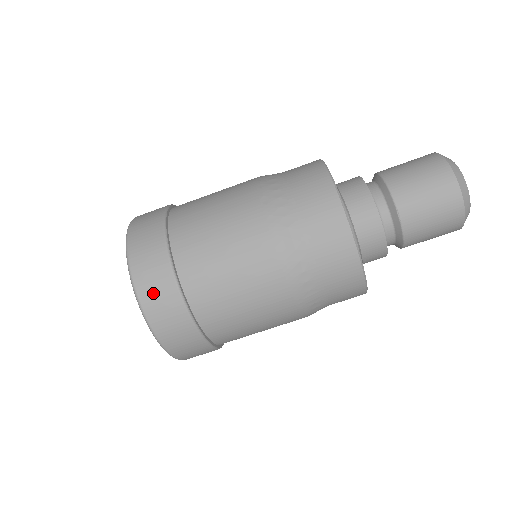
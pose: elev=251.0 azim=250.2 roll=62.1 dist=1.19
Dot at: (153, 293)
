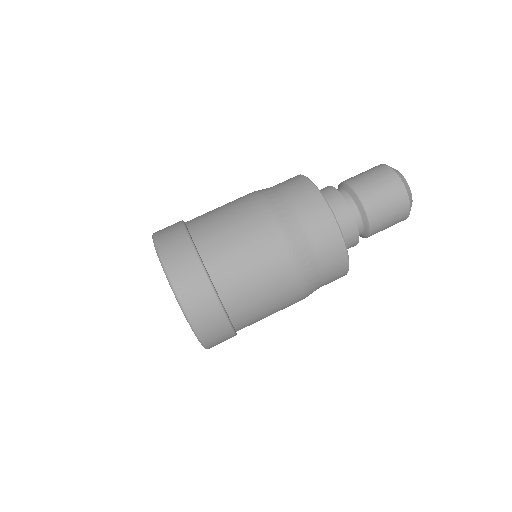
Dot at: (184, 278)
